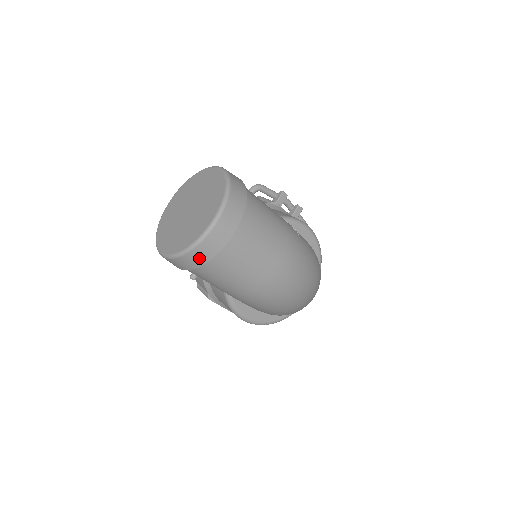
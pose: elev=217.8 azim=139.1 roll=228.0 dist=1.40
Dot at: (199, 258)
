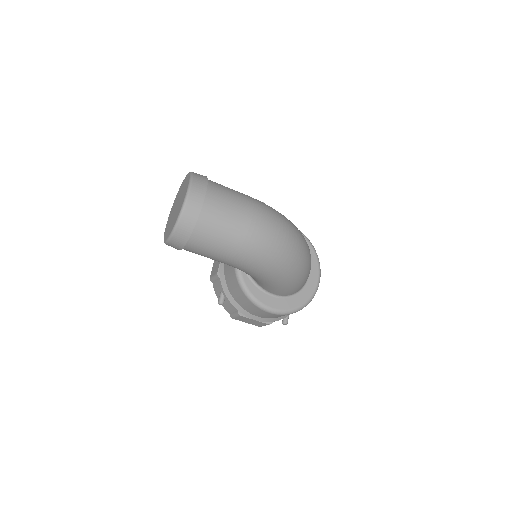
Dot at: (189, 222)
